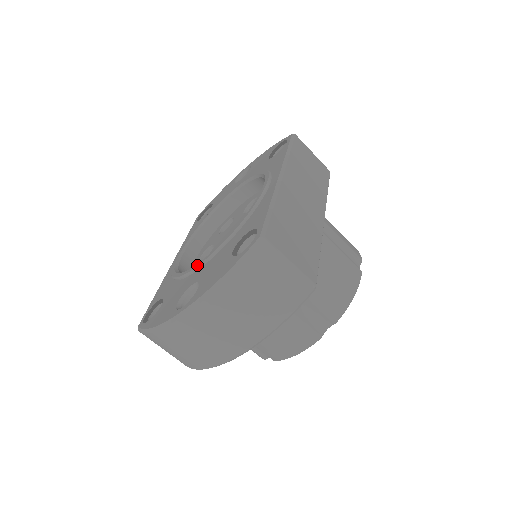
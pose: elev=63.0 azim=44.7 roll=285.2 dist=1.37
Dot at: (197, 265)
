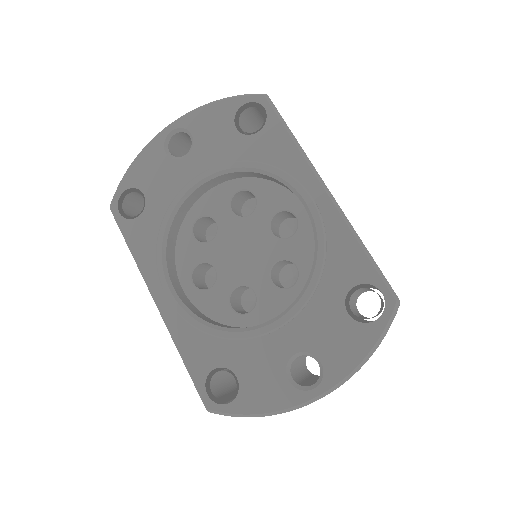
Dot at: (276, 326)
